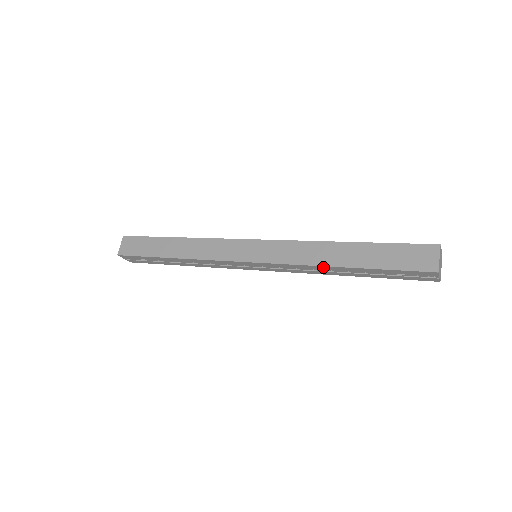
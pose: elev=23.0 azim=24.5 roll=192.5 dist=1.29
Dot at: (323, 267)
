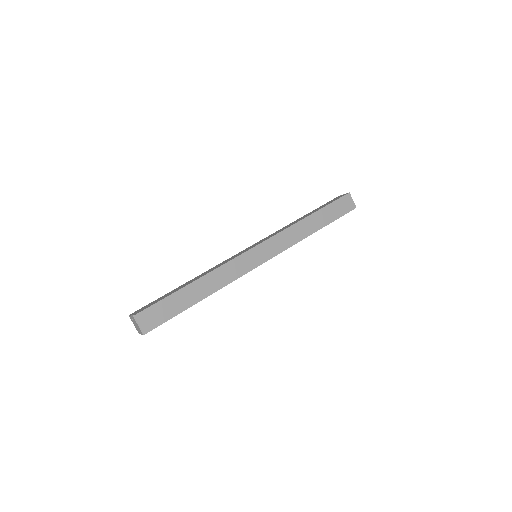
Dot at: (306, 237)
